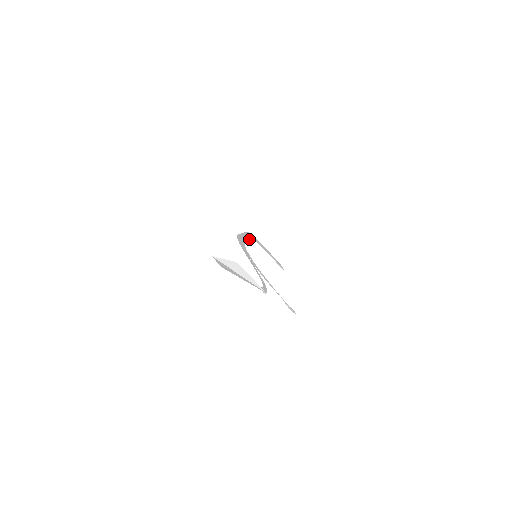
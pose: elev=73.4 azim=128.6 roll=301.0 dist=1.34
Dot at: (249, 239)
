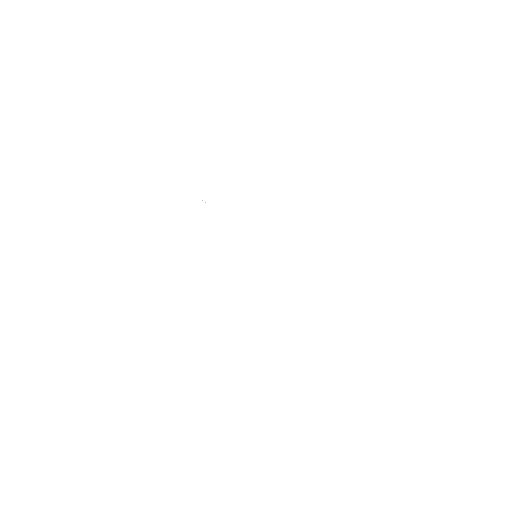
Dot at: occluded
